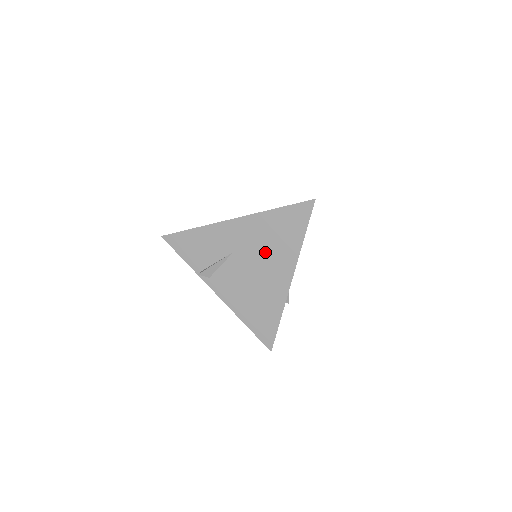
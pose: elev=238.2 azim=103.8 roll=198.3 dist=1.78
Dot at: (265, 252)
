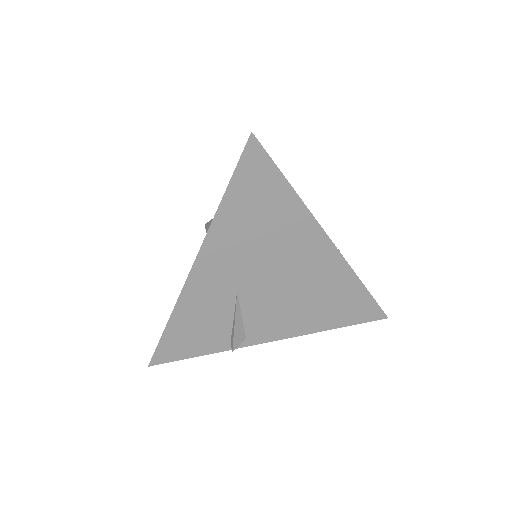
Dot at: (269, 252)
